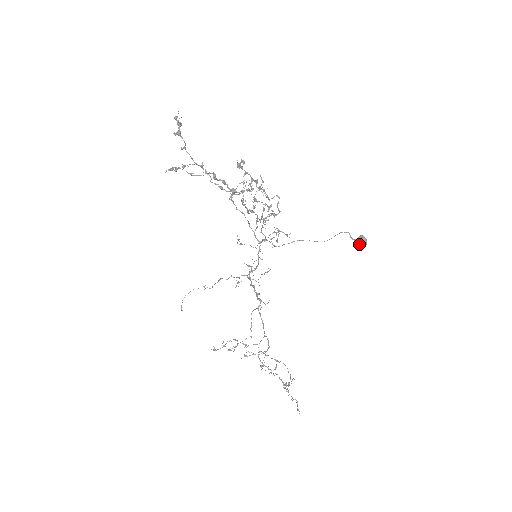
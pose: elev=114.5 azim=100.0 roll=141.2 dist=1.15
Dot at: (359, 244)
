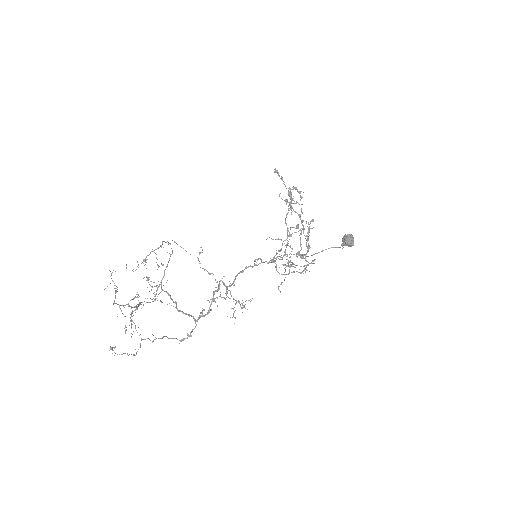
Dot at: (344, 236)
